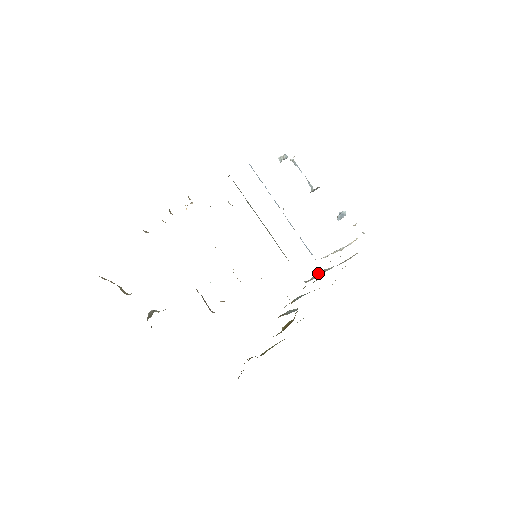
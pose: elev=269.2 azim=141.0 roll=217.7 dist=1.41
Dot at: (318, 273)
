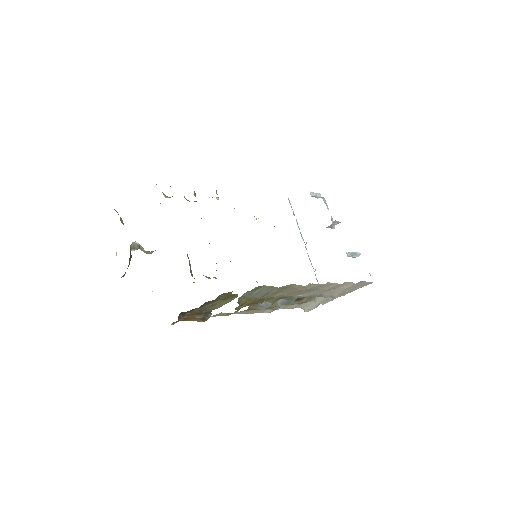
Dot at: (316, 301)
